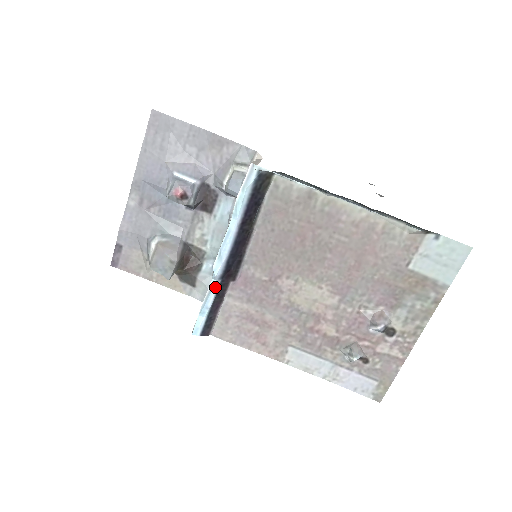
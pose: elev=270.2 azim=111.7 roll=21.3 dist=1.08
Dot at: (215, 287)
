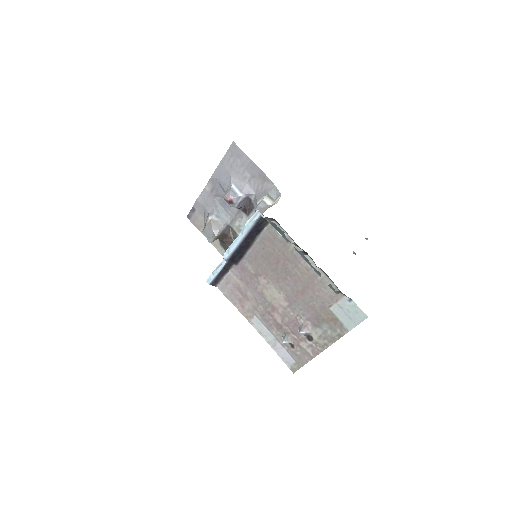
Dot at: (224, 264)
